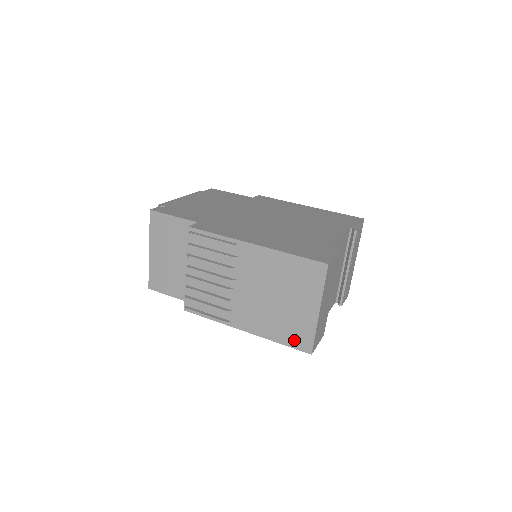
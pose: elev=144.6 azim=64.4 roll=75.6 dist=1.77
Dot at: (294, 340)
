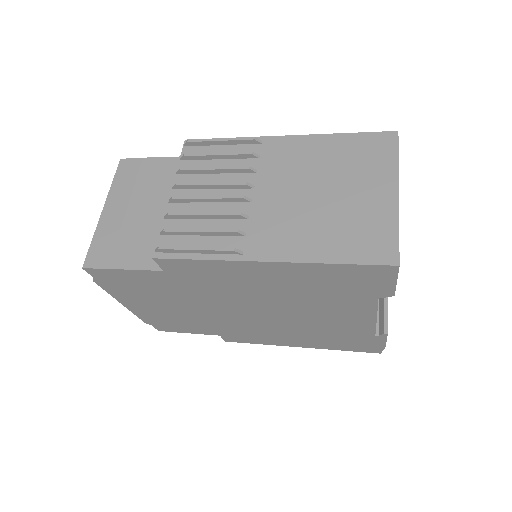
Dot at: (363, 249)
